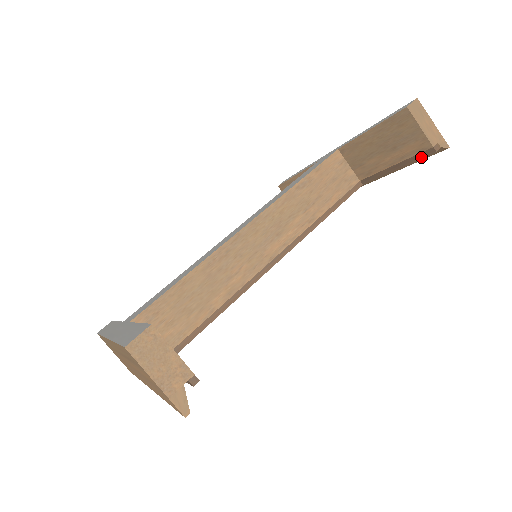
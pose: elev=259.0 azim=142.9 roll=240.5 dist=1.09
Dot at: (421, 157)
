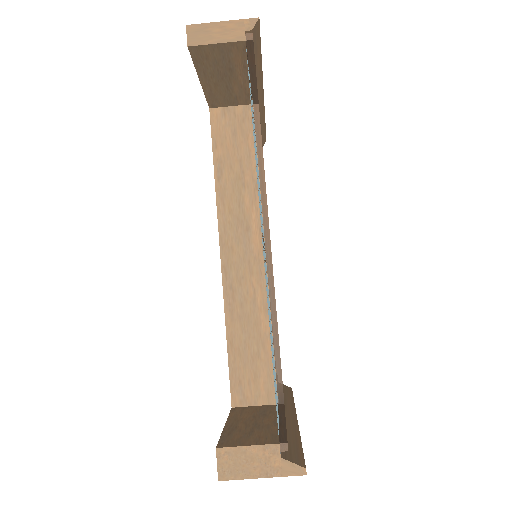
Dot at: (252, 53)
